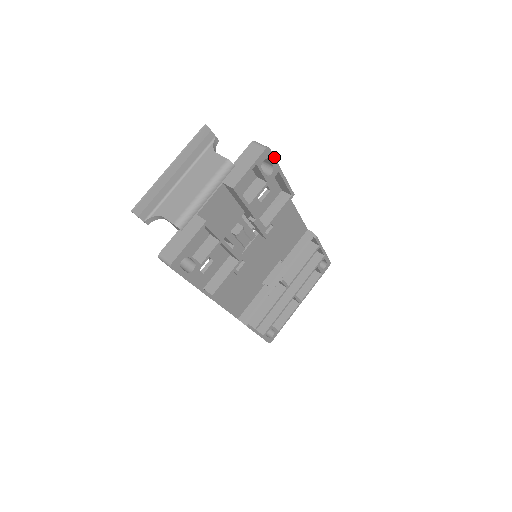
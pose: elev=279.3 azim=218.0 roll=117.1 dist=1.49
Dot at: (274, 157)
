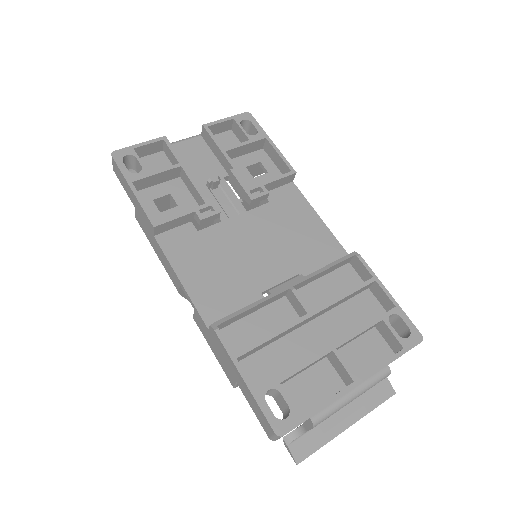
Dot at: (258, 124)
